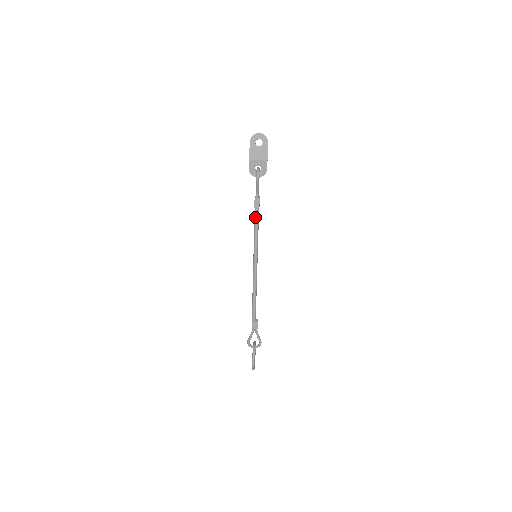
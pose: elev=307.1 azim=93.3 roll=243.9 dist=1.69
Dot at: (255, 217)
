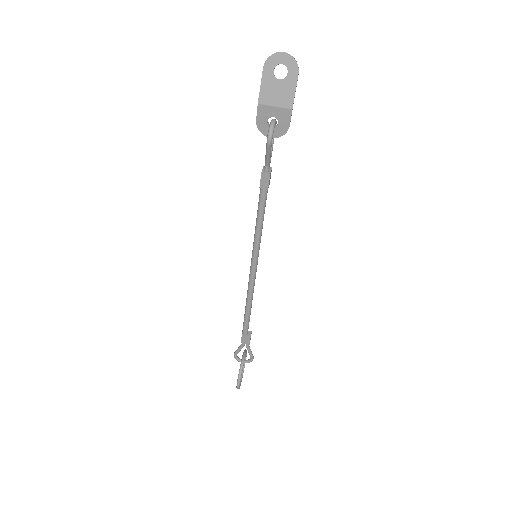
Dot at: (259, 202)
